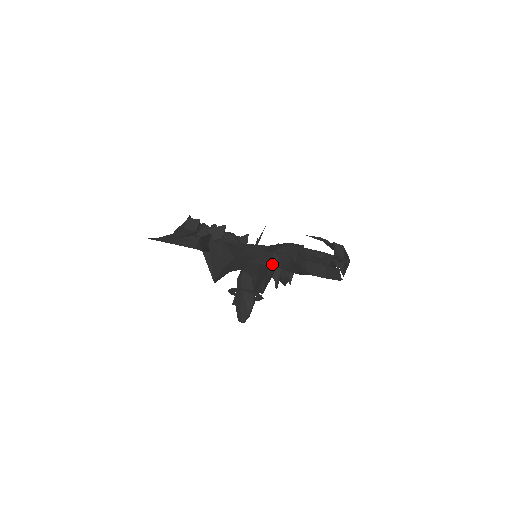
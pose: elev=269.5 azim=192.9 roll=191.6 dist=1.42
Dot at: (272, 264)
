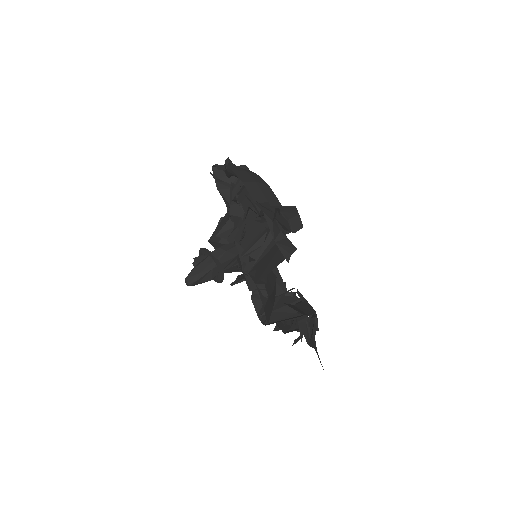
Dot at: (300, 321)
